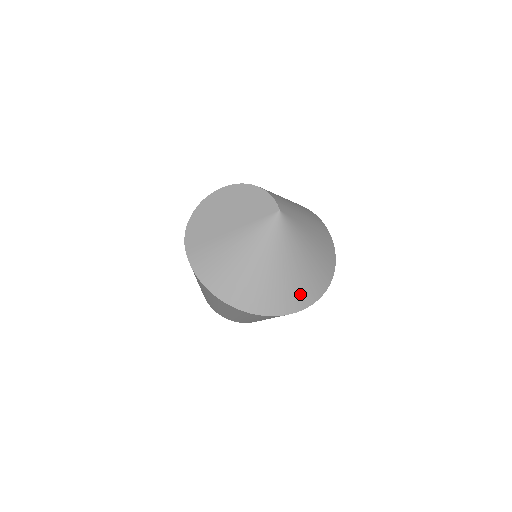
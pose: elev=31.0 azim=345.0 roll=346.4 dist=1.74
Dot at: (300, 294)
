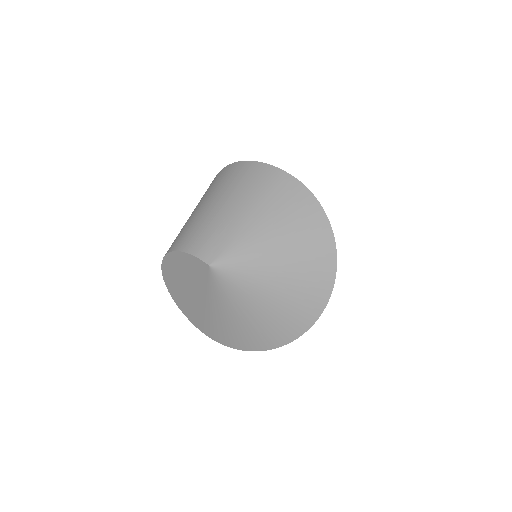
Dot at: (314, 285)
